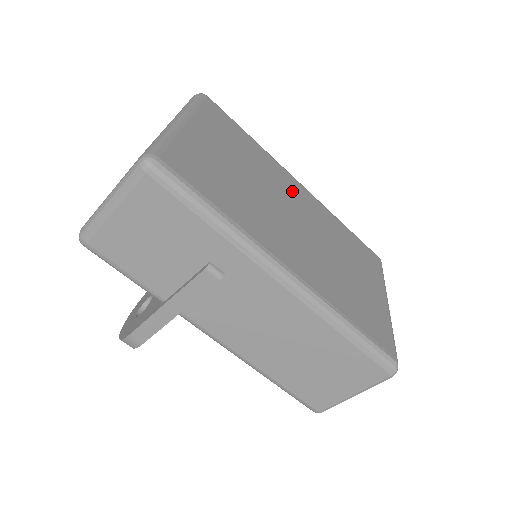
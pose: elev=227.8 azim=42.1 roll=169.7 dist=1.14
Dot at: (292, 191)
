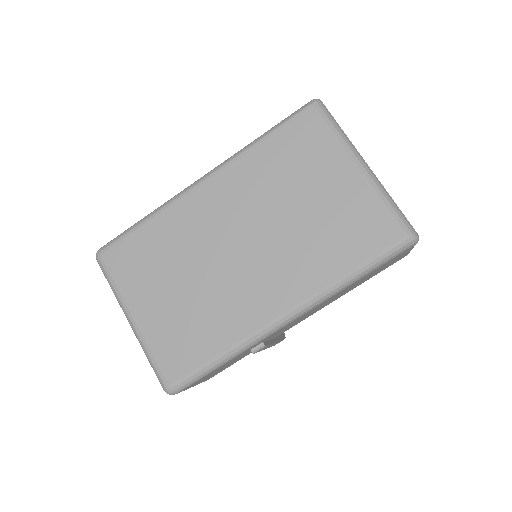
Dot at: (208, 213)
